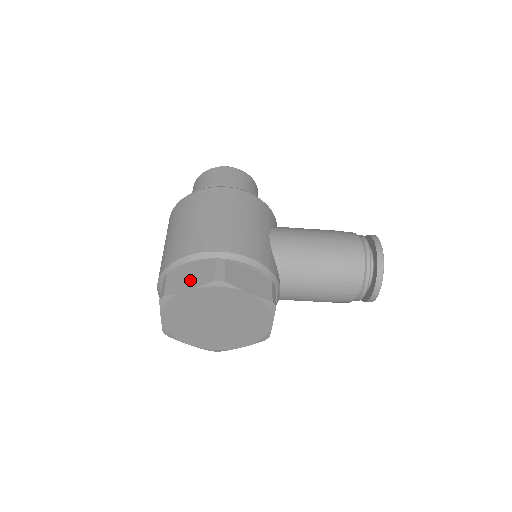
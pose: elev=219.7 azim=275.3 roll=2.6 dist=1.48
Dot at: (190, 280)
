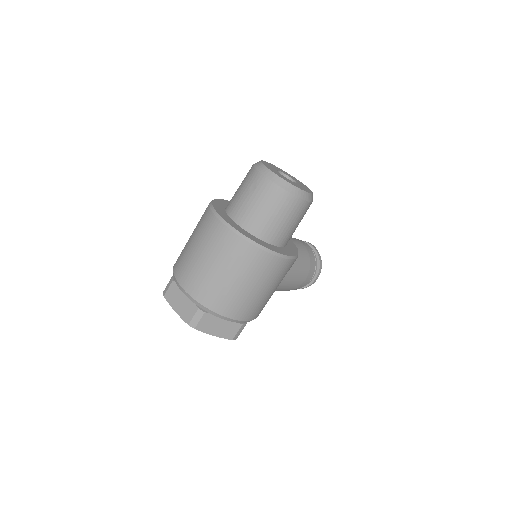
Dot at: (218, 329)
